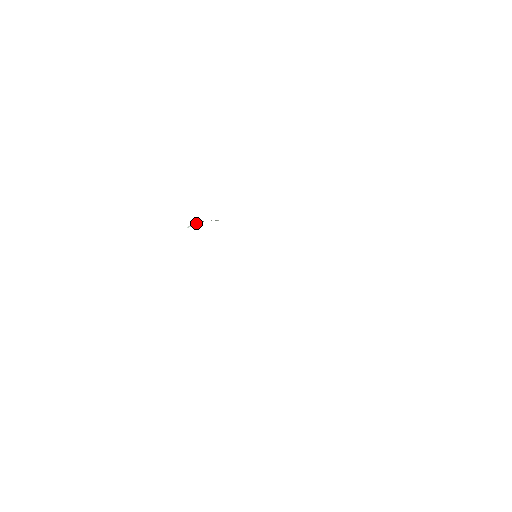
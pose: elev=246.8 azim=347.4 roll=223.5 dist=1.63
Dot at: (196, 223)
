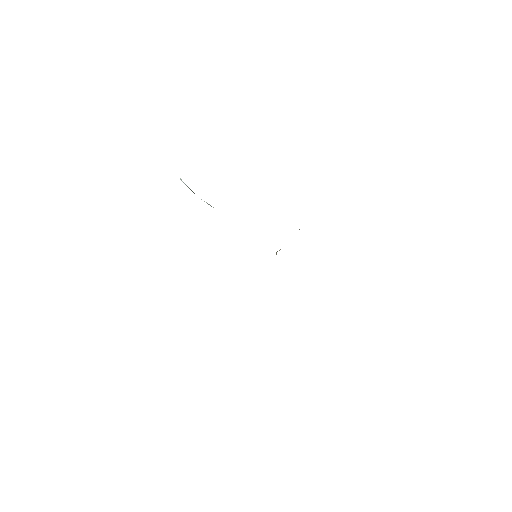
Dot at: occluded
